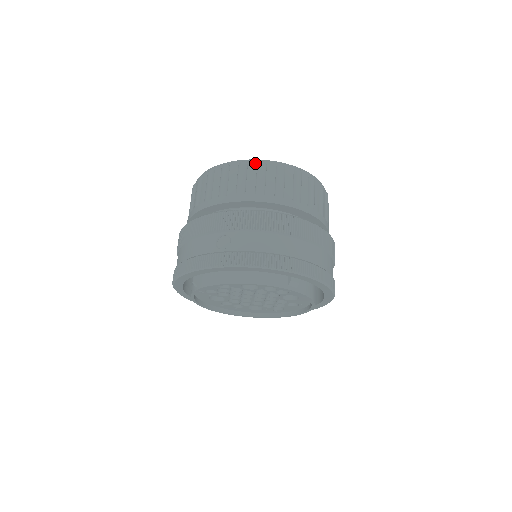
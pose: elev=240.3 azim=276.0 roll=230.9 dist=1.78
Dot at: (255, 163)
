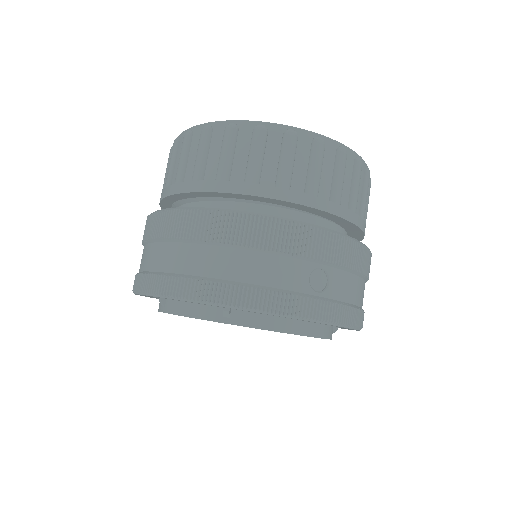
Dot at: (353, 157)
